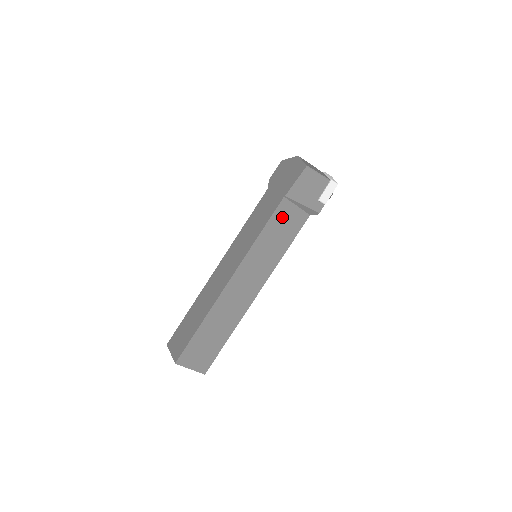
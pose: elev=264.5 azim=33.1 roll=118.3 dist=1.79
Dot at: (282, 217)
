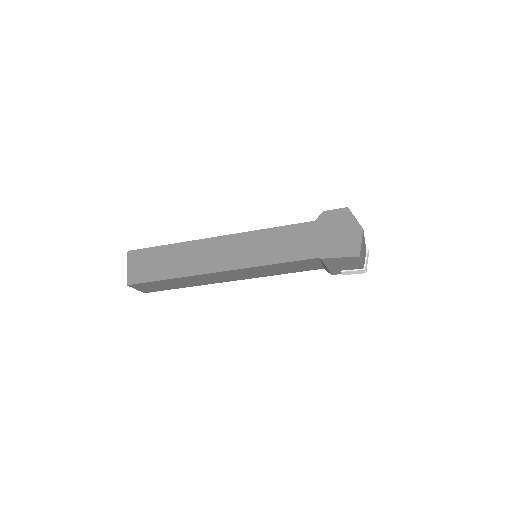
Dot at: (303, 263)
